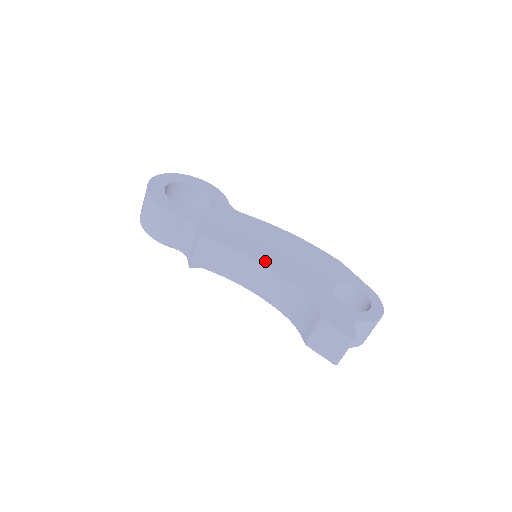
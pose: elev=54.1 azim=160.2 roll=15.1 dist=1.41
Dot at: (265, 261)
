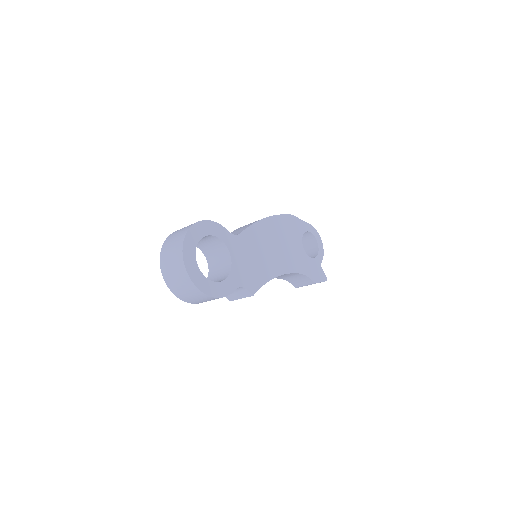
Dot at: (280, 271)
